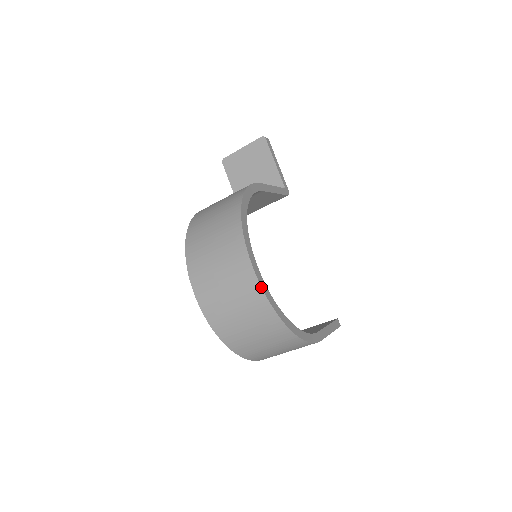
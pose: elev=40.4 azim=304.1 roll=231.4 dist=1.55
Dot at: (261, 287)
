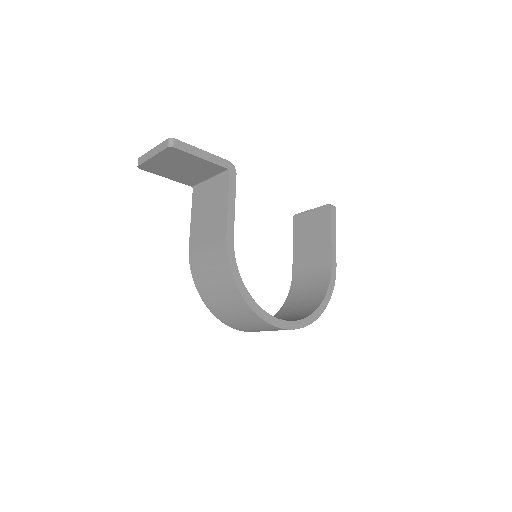
Dot at: occluded
